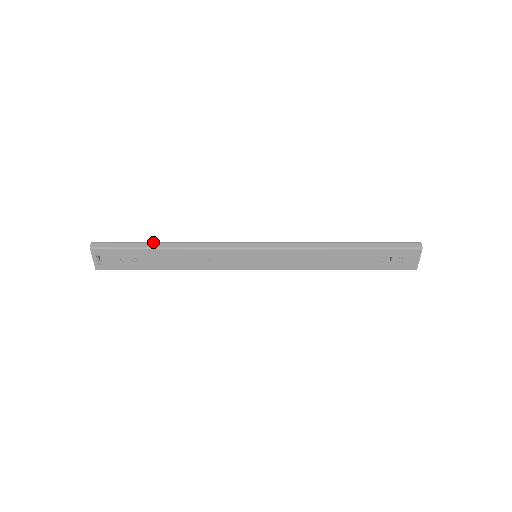
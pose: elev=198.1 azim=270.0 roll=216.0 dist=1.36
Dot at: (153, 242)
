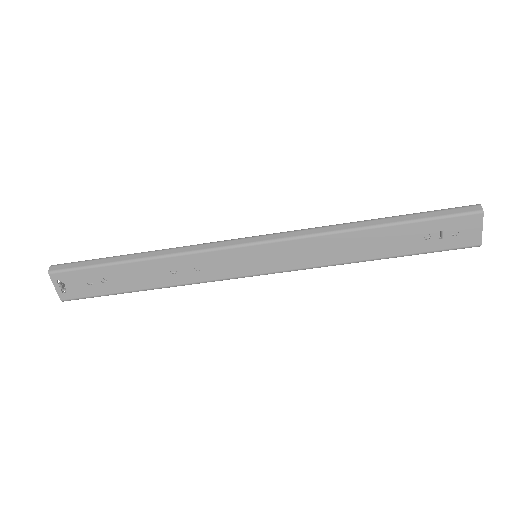
Dot at: (123, 255)
